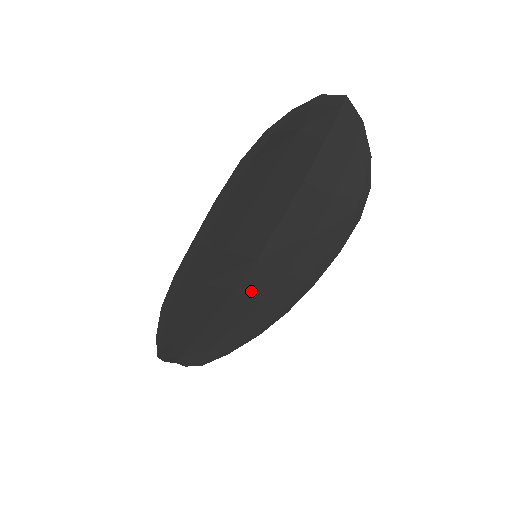
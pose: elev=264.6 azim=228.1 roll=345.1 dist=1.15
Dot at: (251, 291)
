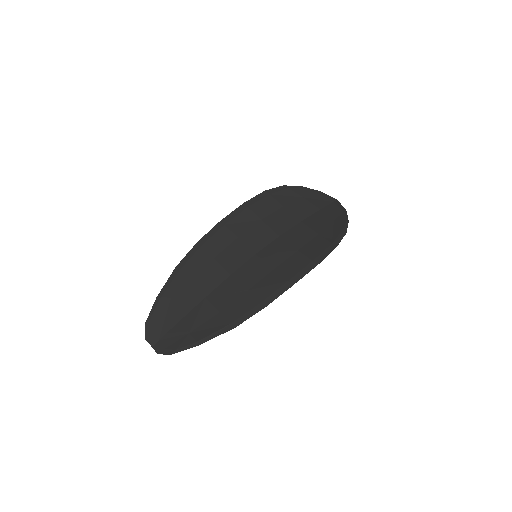
Dot at: (243, 279)
